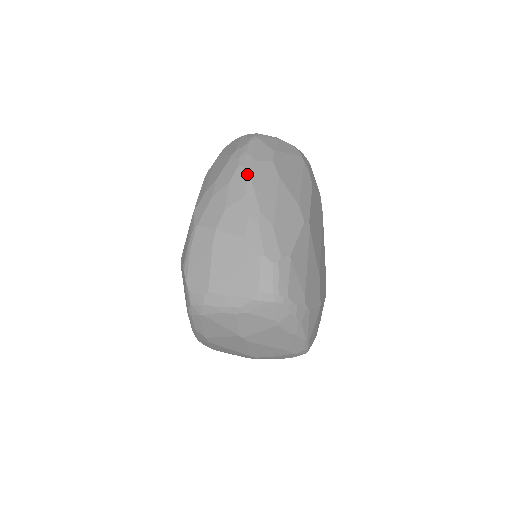
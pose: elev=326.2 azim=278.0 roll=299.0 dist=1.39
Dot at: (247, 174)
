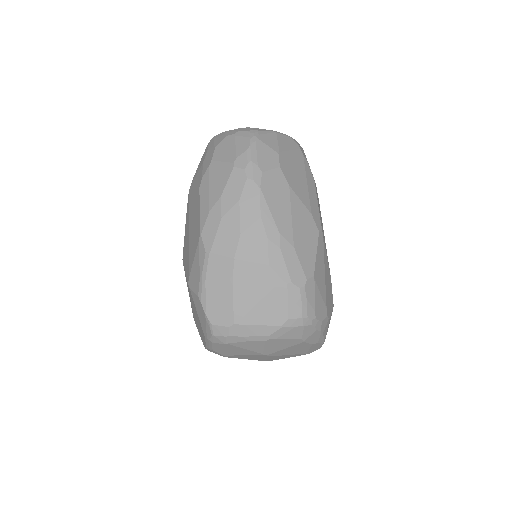
Dot at: (258, 190)
